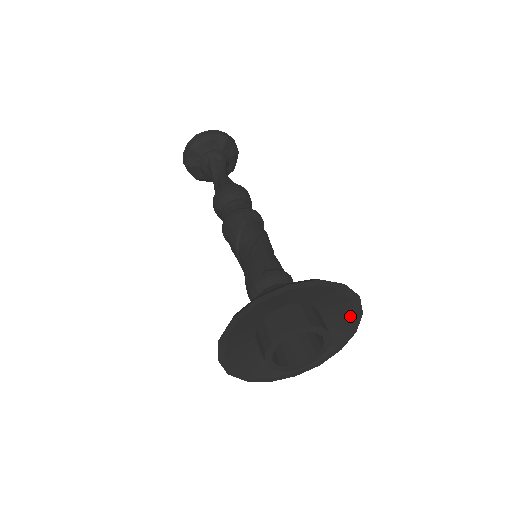
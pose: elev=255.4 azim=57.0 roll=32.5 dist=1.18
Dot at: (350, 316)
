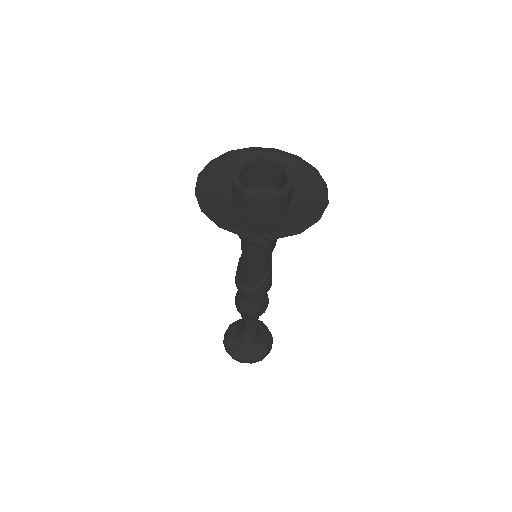
Dot at: (316, 188)
